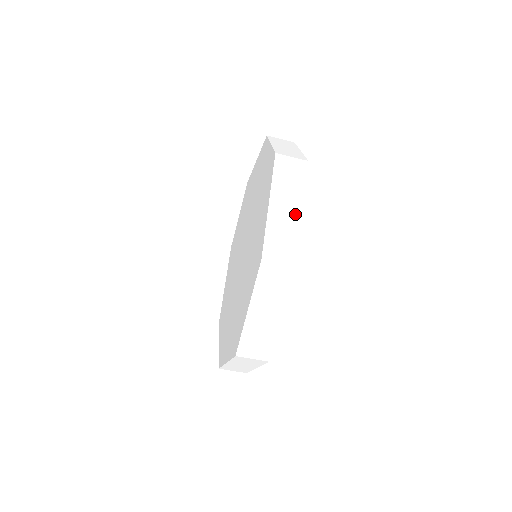
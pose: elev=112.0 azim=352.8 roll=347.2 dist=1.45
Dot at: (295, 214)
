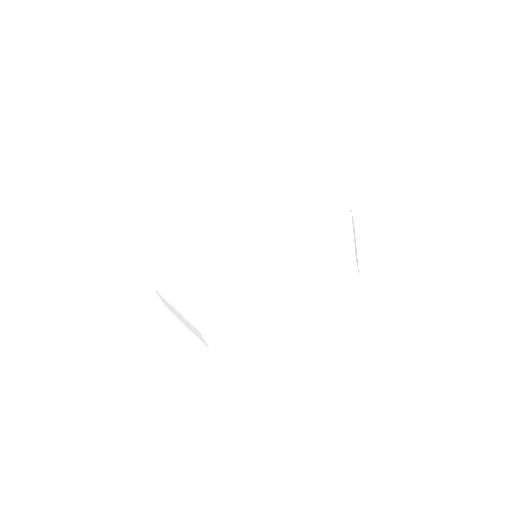
Dot at: (324, 305)
